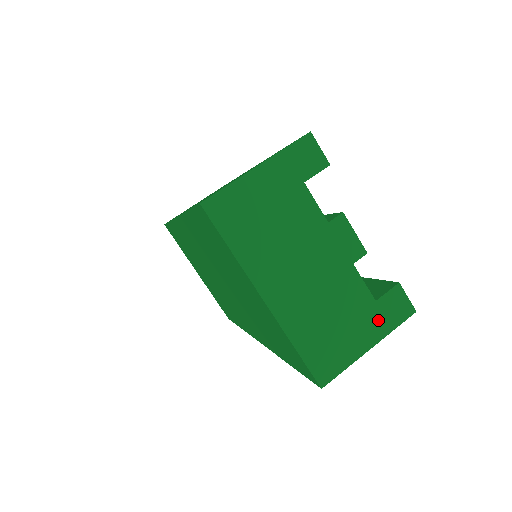
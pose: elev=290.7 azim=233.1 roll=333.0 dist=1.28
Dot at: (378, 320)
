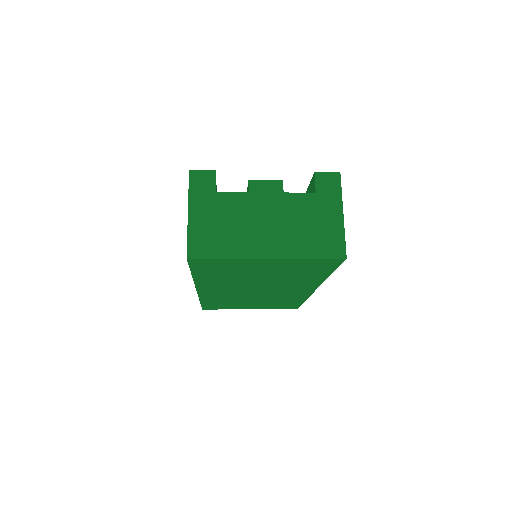
Dot at: (329, 199)
